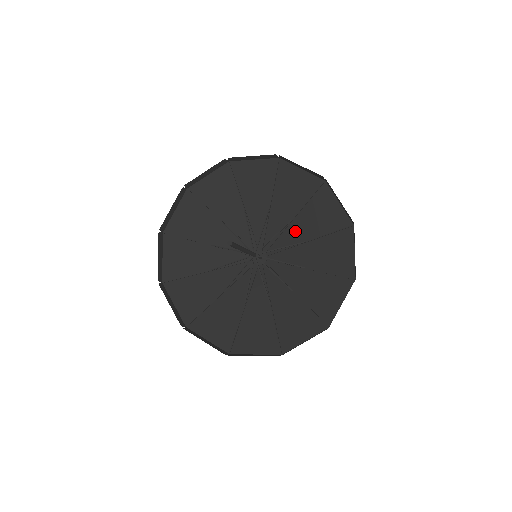
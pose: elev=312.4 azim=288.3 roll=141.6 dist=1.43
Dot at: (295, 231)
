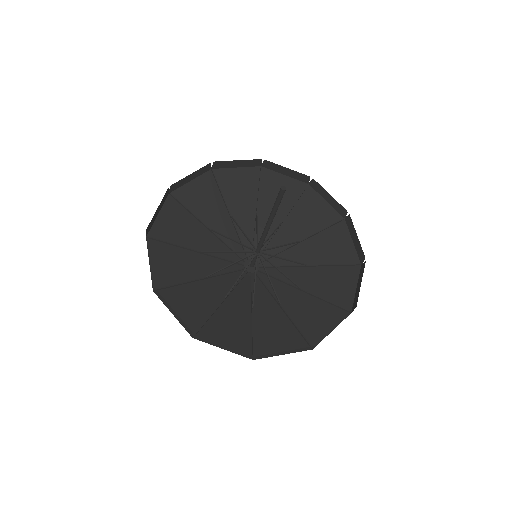
Dot at: (265, 222)
